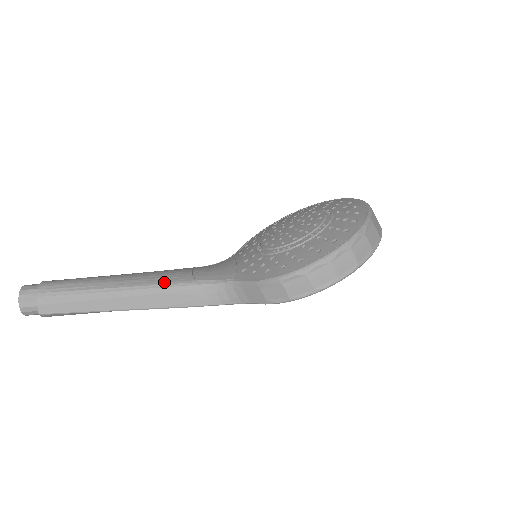
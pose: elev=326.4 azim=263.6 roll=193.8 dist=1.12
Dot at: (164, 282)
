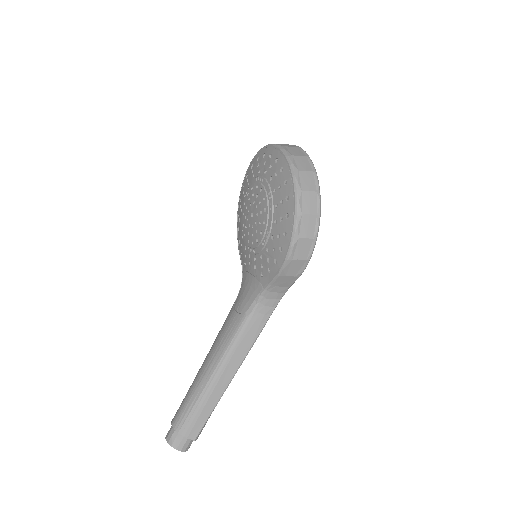
Dot at: (230, 338)
